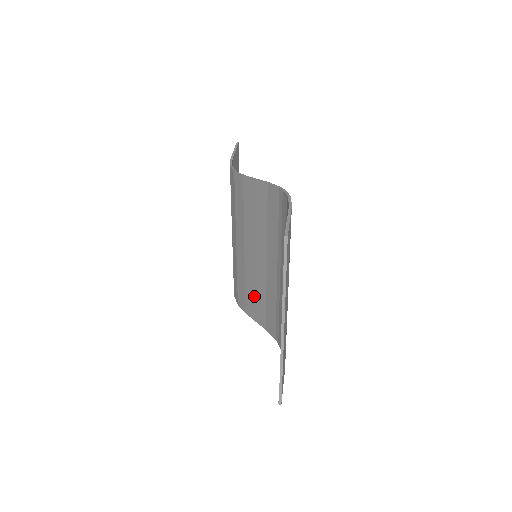
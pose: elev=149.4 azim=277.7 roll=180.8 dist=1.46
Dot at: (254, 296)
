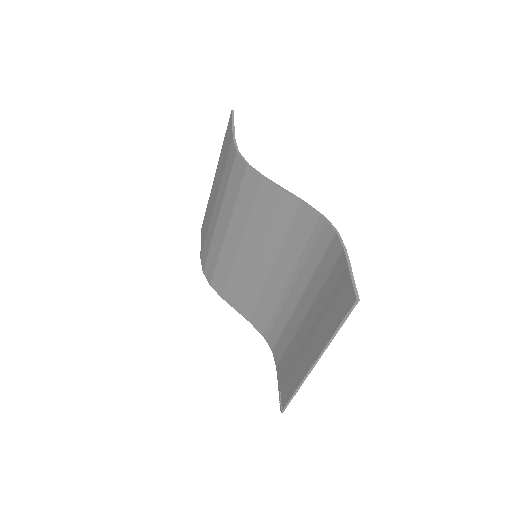
Dot at: (241, 289)
